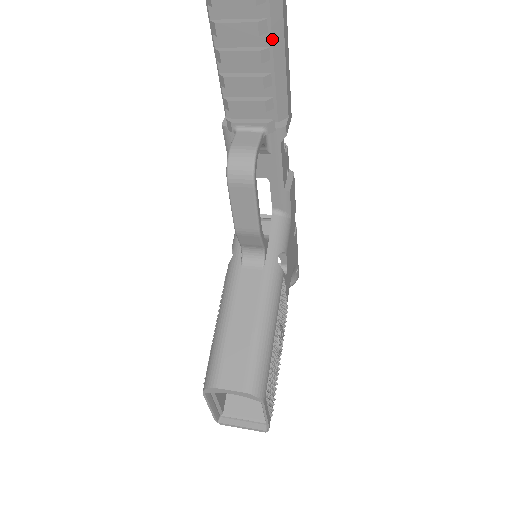
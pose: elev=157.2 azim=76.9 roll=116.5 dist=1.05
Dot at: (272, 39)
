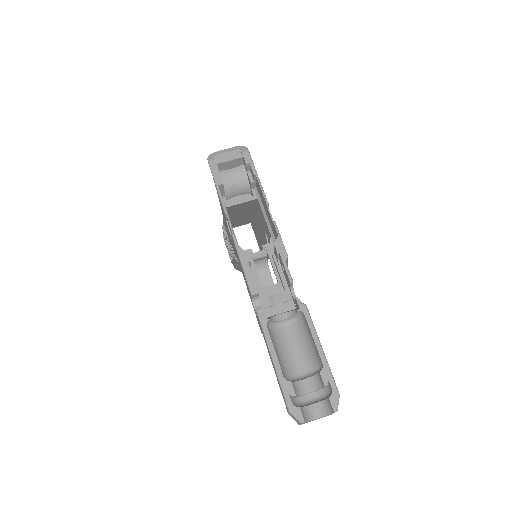
Dot at: occluded
